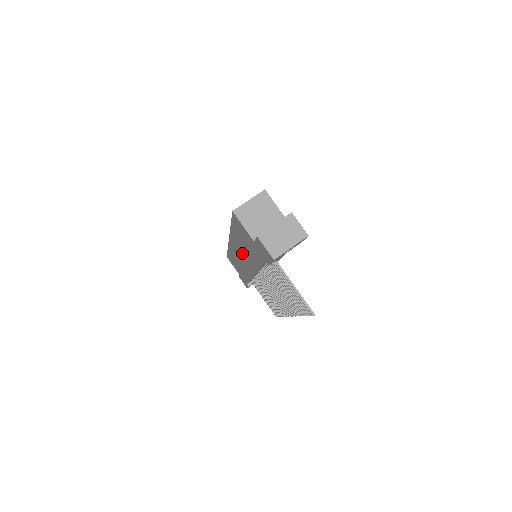
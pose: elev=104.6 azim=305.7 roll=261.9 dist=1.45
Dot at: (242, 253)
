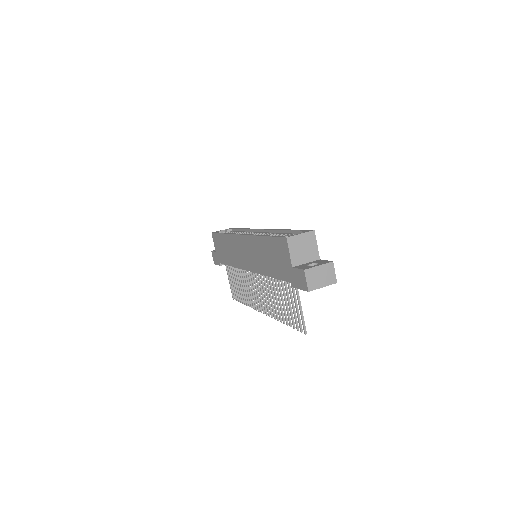
Dot at: (253, 254)
